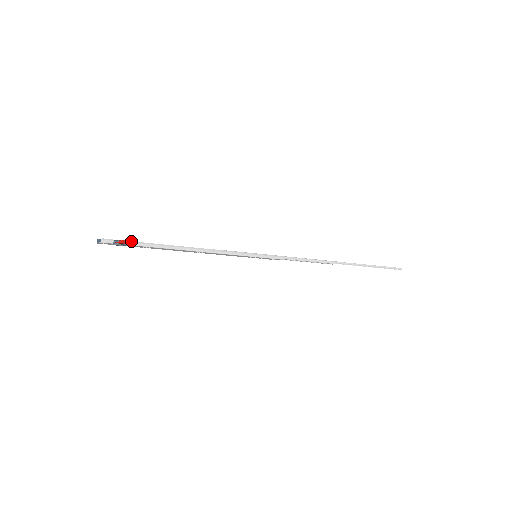
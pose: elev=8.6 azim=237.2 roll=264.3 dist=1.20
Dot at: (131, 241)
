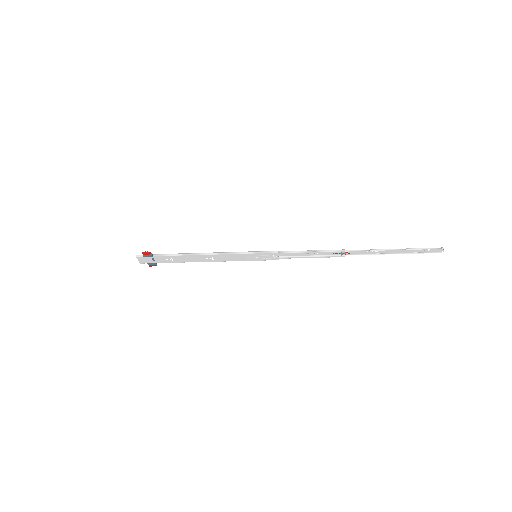
Dot at: (155, 254)
